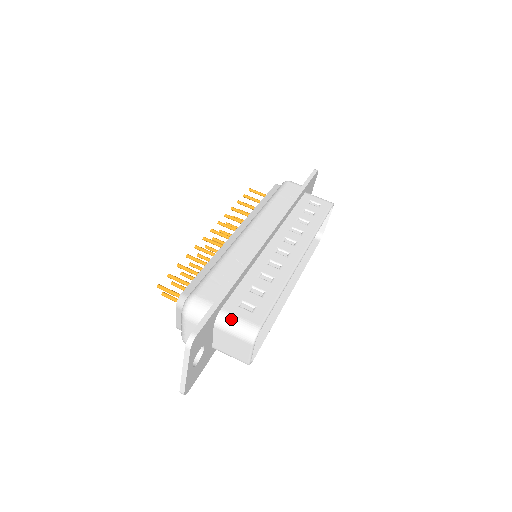
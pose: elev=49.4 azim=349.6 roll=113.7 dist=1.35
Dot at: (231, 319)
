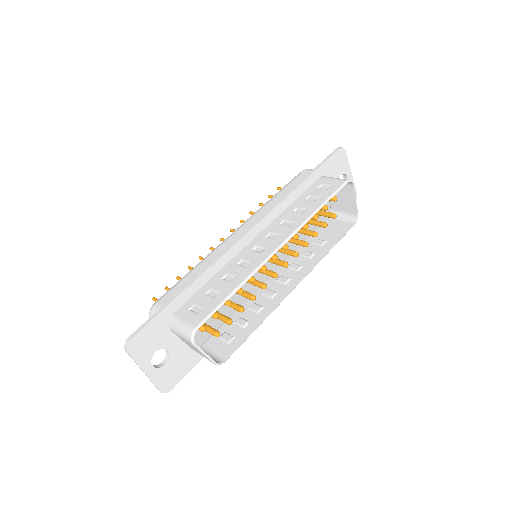
Dot at: (177, 323)
